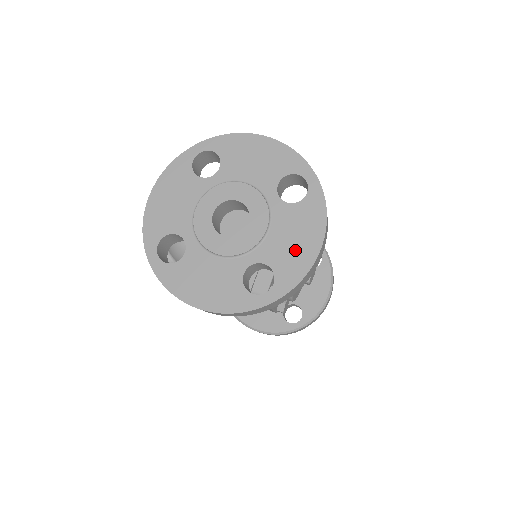
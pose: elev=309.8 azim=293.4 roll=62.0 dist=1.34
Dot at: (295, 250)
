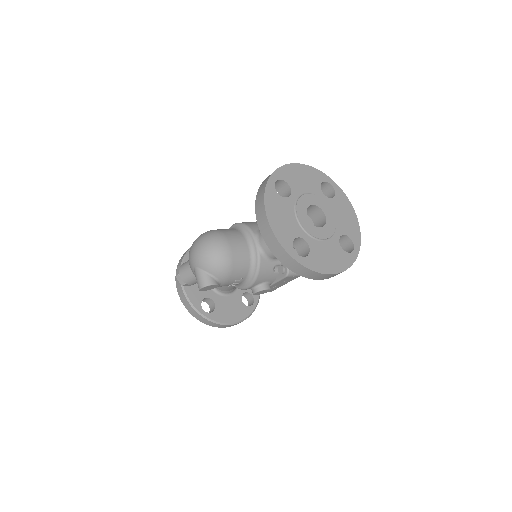
Dot at: (349, 222)
